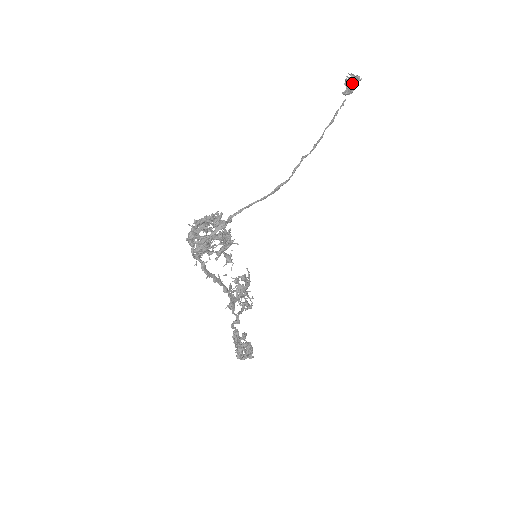
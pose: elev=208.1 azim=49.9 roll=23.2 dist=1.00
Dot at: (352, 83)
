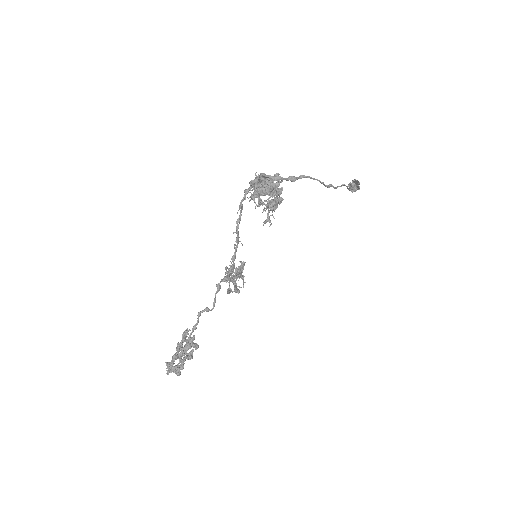
Dot at: occluded
